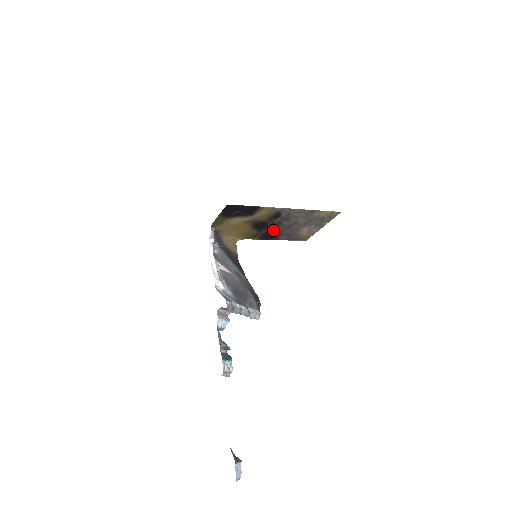
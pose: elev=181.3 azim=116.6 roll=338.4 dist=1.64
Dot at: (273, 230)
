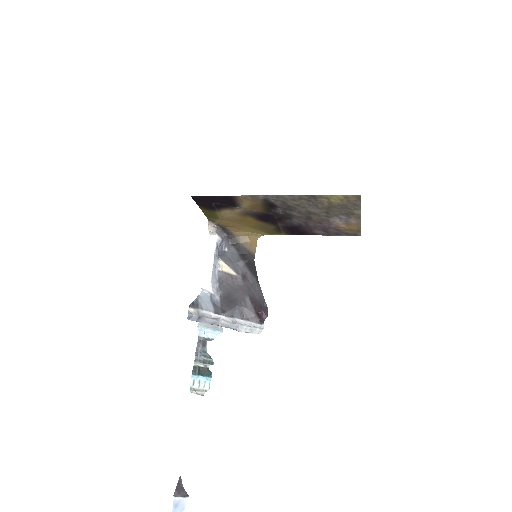
Dot at: (292, 223)
